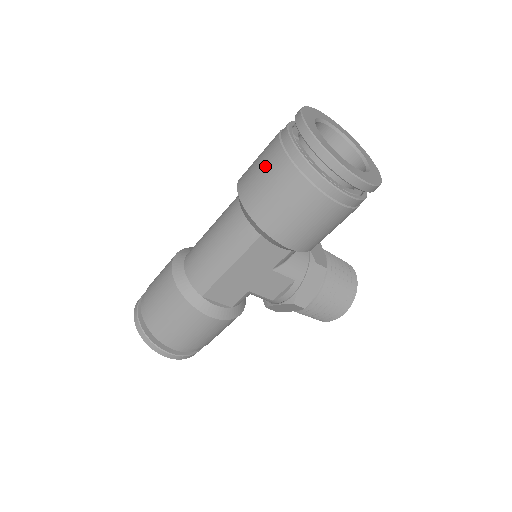
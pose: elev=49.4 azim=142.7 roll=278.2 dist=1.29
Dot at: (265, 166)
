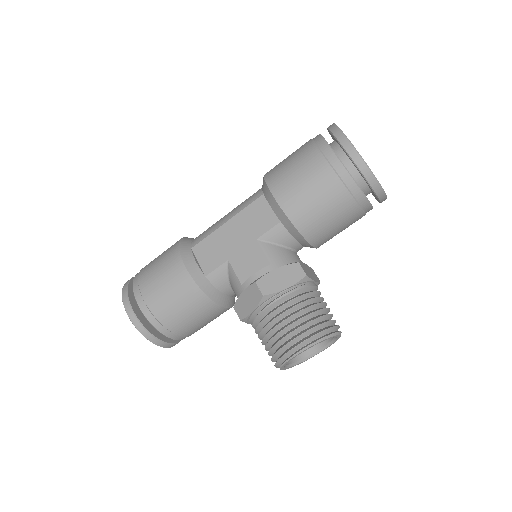
Dot at: occluded
